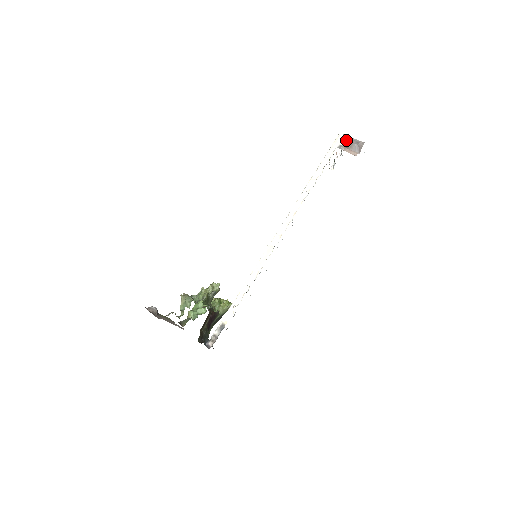
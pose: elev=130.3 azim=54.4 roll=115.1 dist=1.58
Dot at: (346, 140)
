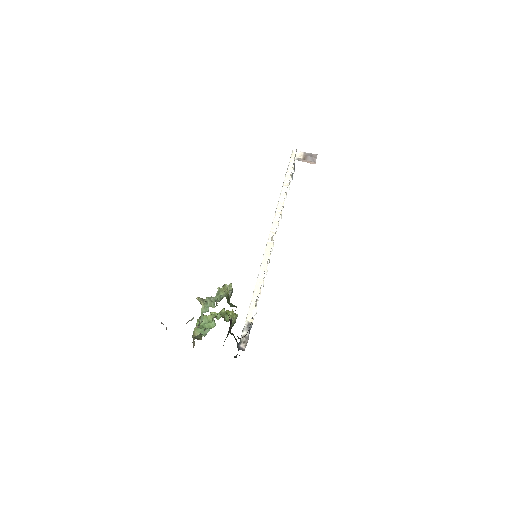
Dot at: (301, 154)
